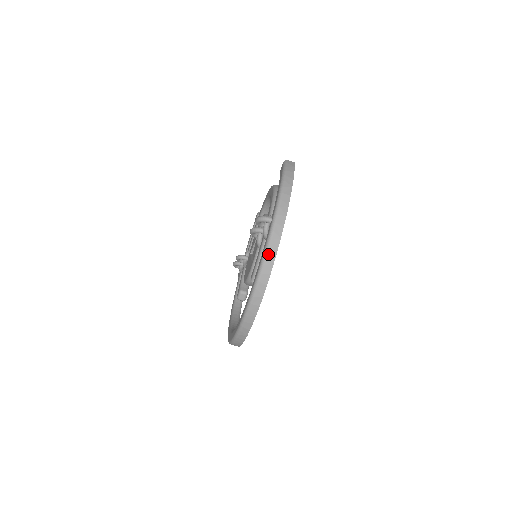
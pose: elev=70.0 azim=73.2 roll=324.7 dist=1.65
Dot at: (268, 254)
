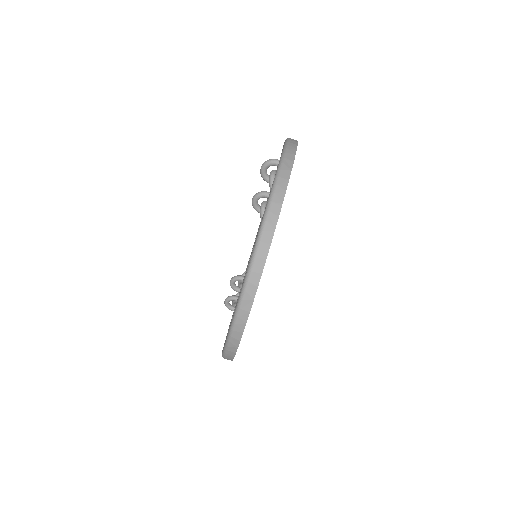
Dot at: (279, 182)
